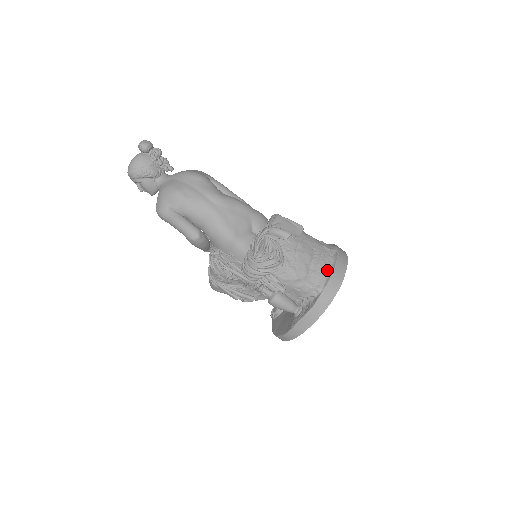
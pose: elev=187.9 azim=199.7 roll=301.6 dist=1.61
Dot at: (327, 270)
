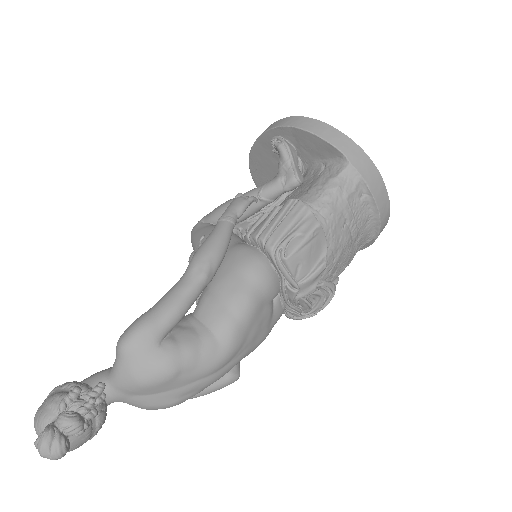
Dot at: (370, 220)
